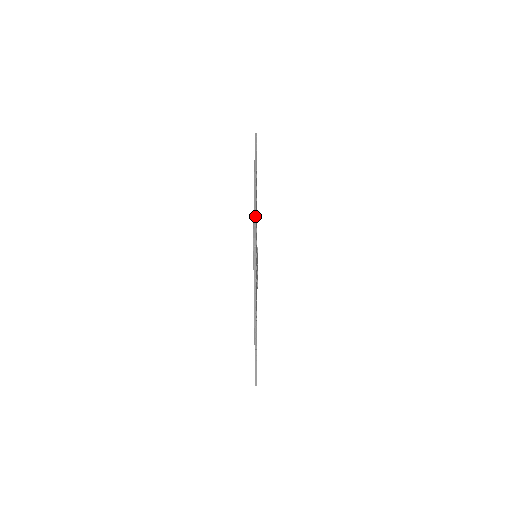
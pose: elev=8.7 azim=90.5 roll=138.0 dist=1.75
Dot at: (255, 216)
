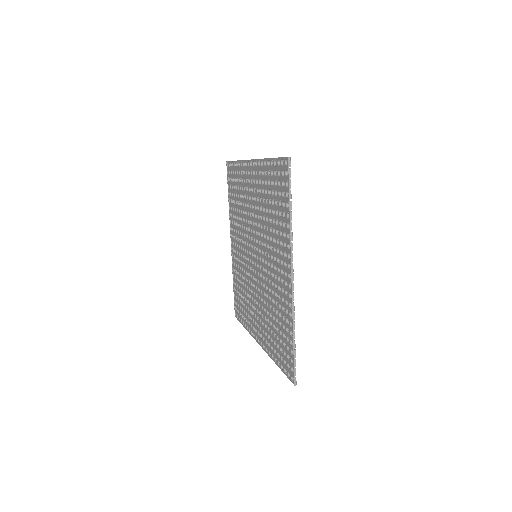
Dot at: (295, 353)
